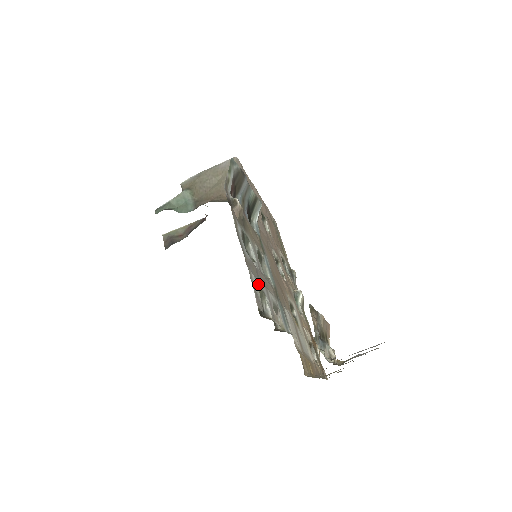
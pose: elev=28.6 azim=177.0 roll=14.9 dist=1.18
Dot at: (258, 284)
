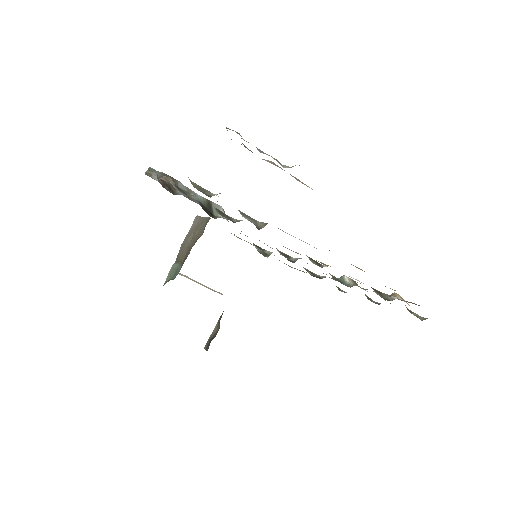
Dot at: (192, 183)
